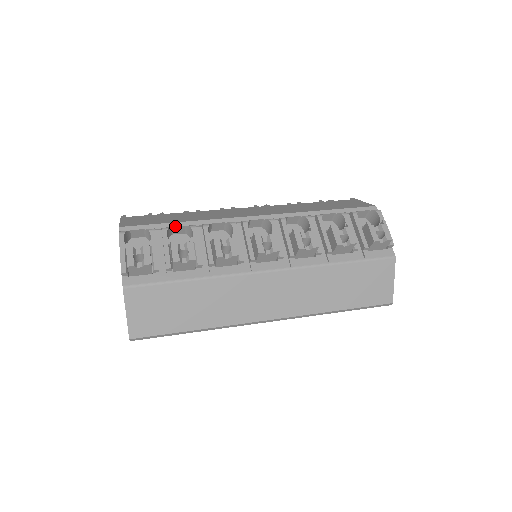
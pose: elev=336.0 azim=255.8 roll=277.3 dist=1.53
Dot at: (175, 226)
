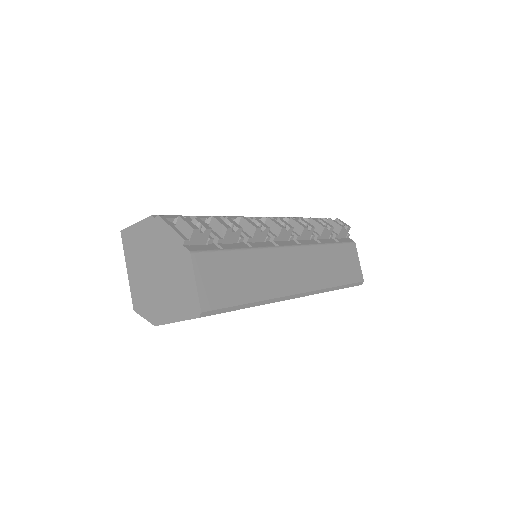
Dot at: occluded
